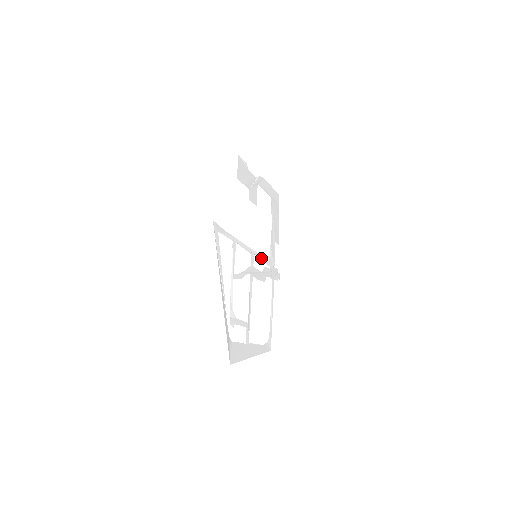
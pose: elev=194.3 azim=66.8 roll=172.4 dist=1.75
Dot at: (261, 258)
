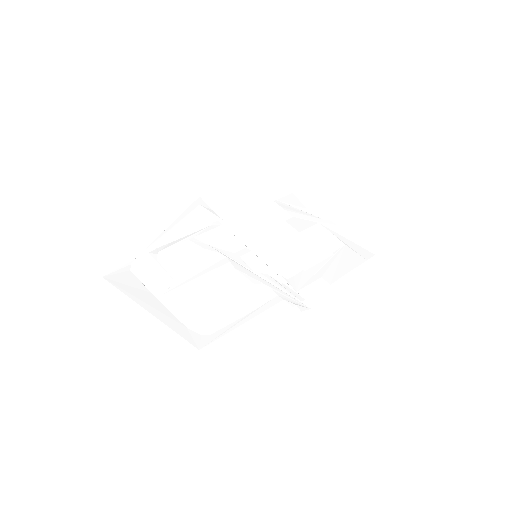
Dot at: (267, 265)
